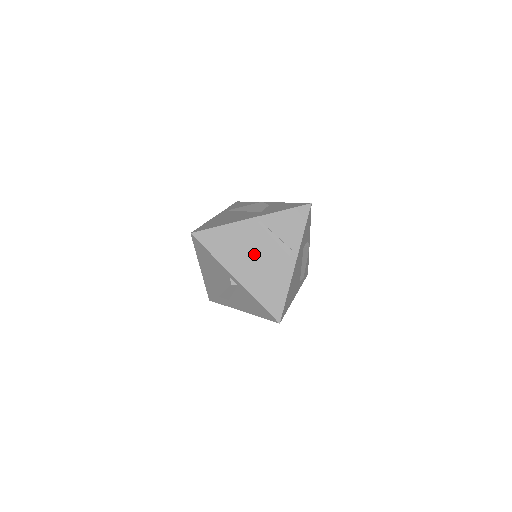
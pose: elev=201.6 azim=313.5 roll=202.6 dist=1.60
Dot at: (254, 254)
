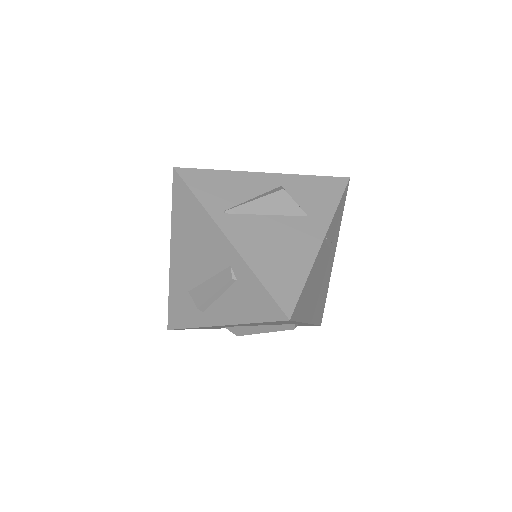
Dot at: (319, 281)
